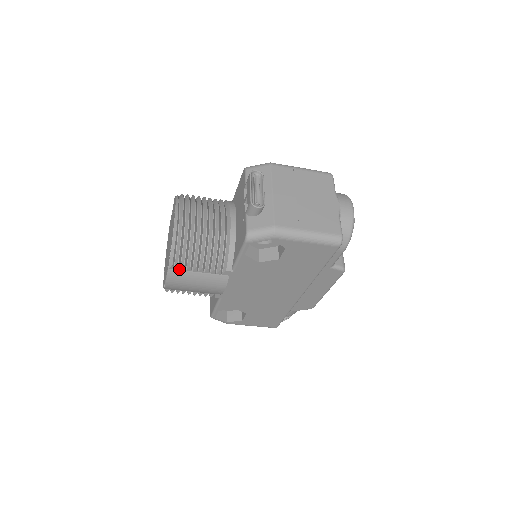
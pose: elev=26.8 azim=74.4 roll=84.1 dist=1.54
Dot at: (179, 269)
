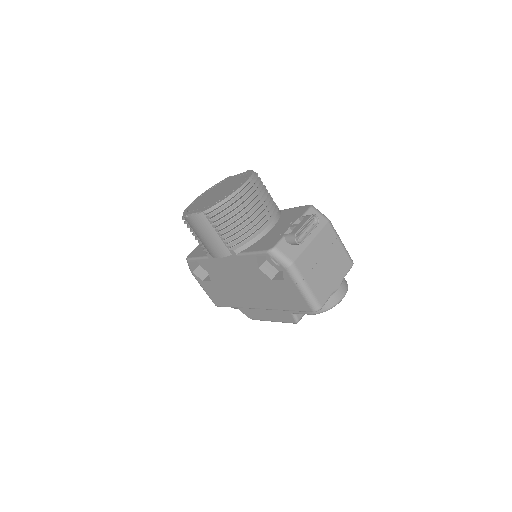
Dot at: (208, 219)
